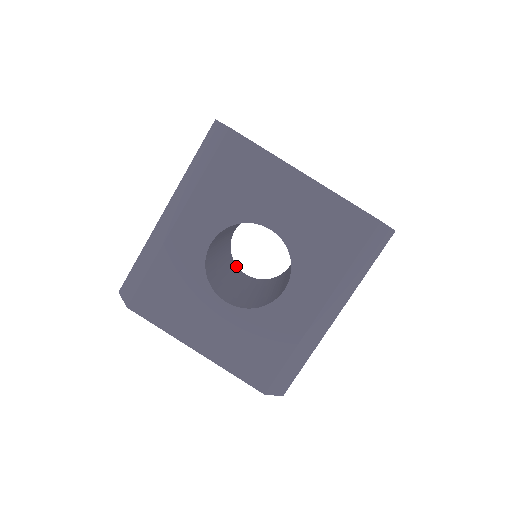
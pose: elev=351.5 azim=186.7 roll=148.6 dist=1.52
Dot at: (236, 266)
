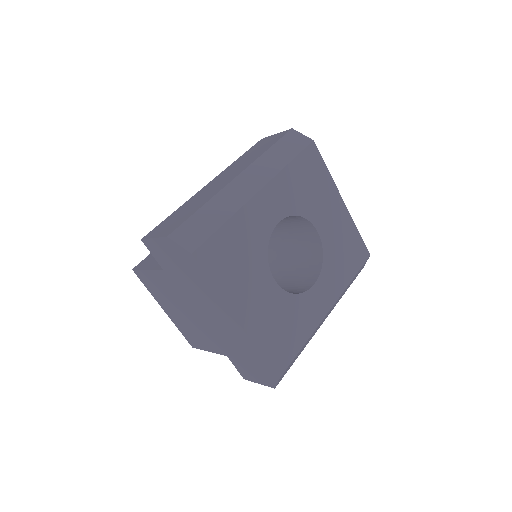
Dot at: occluded
